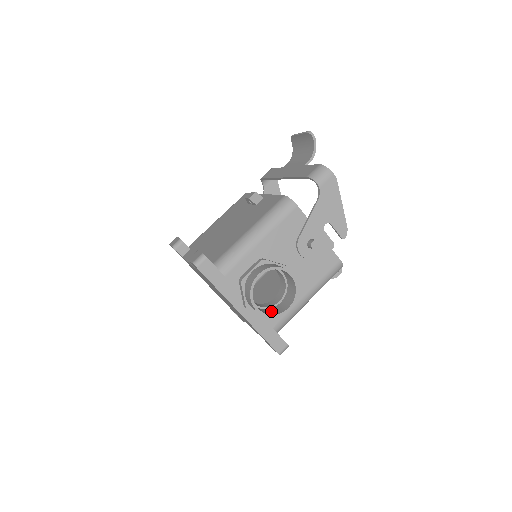
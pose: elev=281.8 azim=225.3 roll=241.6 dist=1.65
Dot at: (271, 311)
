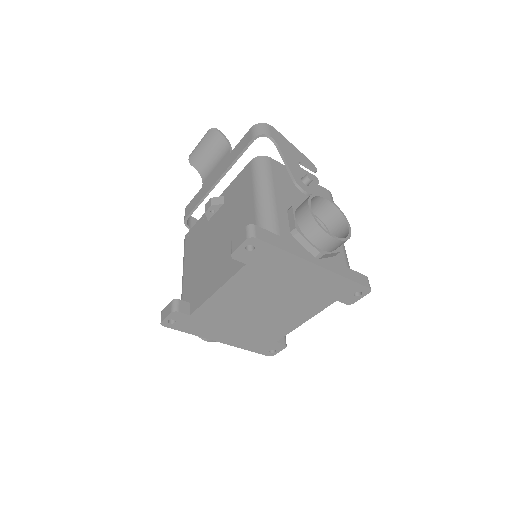
Dot at: occluded
